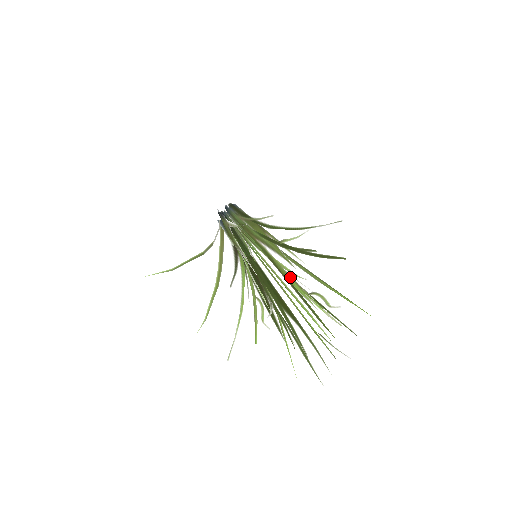
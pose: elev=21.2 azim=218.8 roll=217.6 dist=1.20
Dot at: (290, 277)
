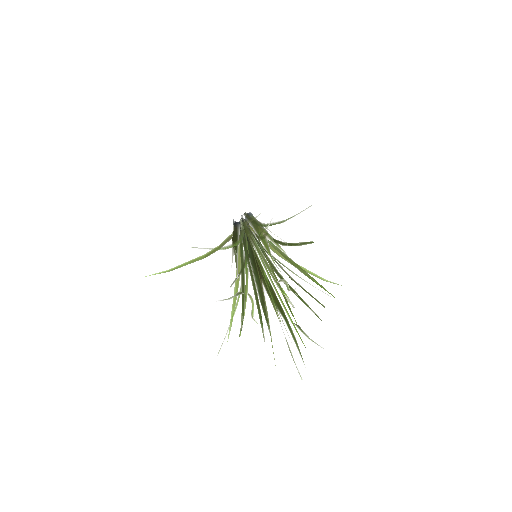
Dot at: (262, 267)
